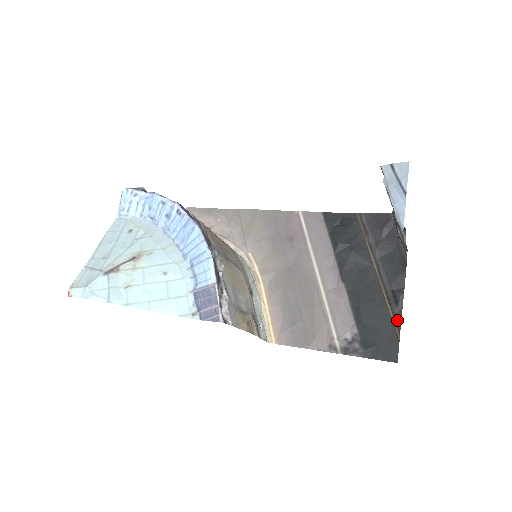
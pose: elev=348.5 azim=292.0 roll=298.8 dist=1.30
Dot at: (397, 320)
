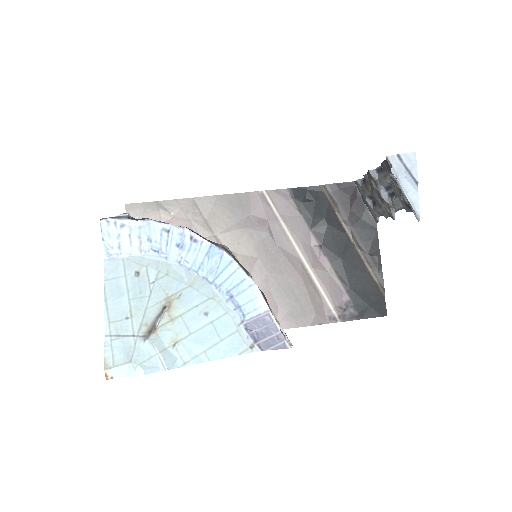
Dot at: (380, 280)
